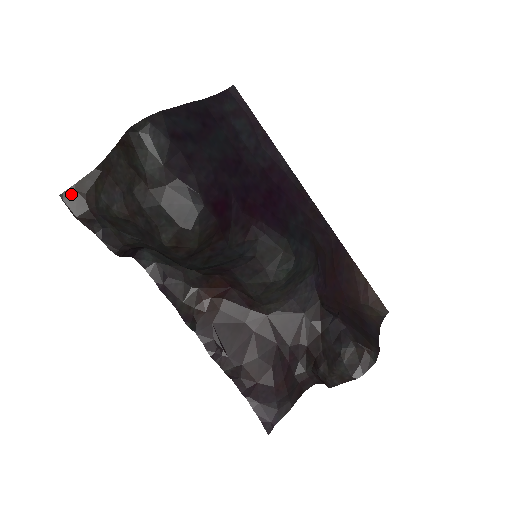
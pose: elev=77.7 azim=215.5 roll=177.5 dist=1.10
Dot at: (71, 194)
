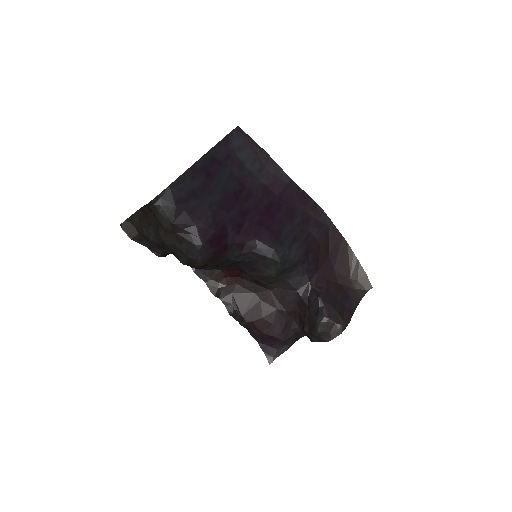
Dot at: (126, 224)
